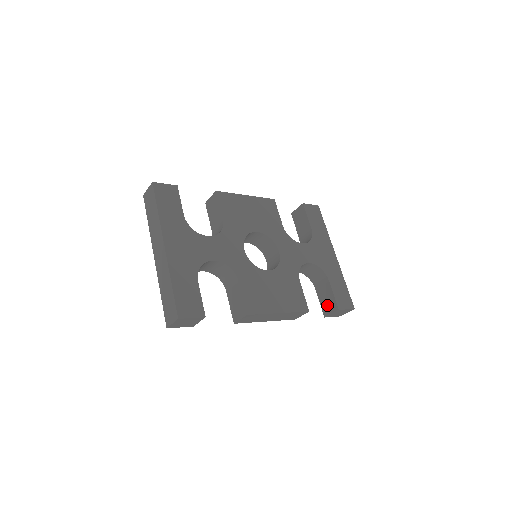
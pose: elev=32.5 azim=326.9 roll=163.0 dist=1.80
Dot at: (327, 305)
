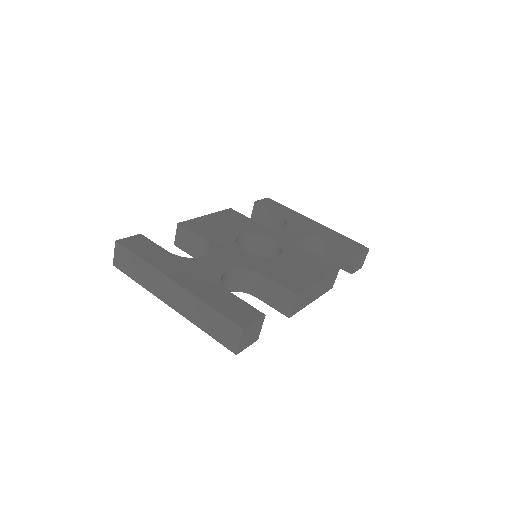
Dot at: (345, 262)
